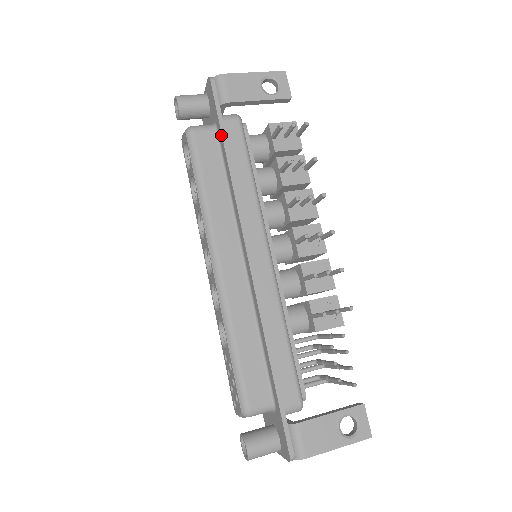
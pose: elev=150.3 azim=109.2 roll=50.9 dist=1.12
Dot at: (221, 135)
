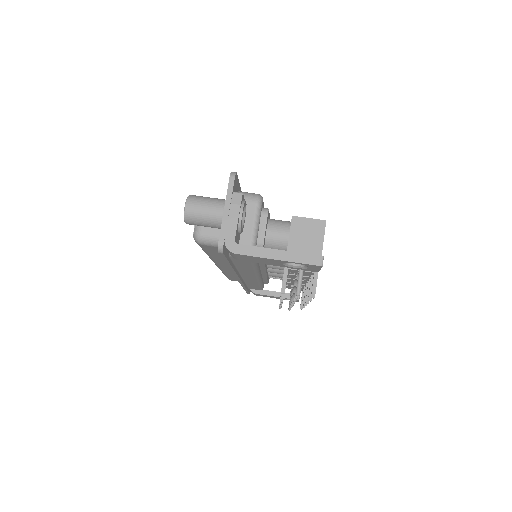
Dot at: occluded
